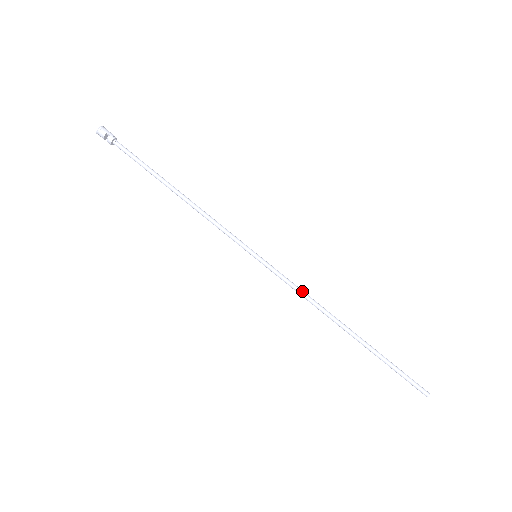
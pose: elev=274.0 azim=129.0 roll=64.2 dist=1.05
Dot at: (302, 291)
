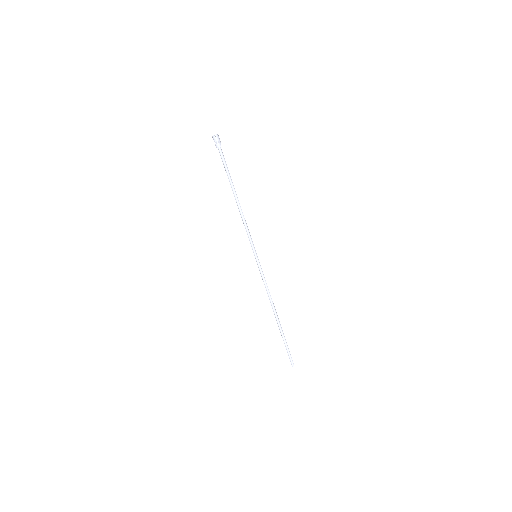
Dot at: occluded
